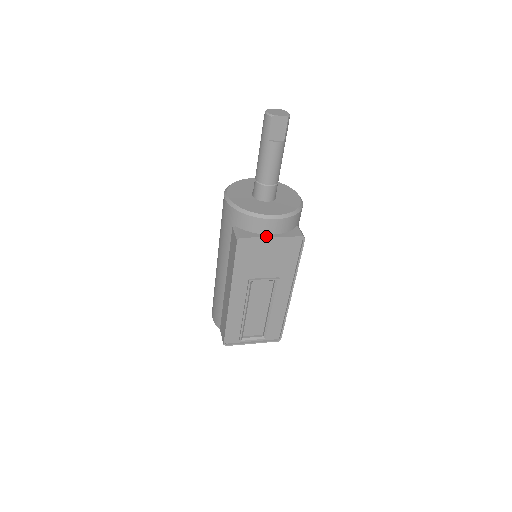
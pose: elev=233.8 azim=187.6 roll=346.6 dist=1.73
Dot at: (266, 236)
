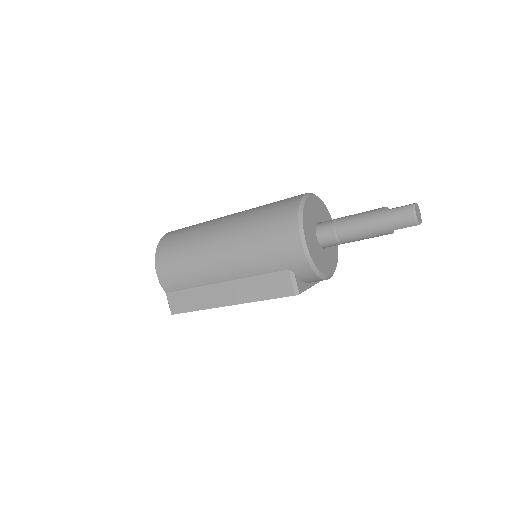
Dot at: (310, 286)
